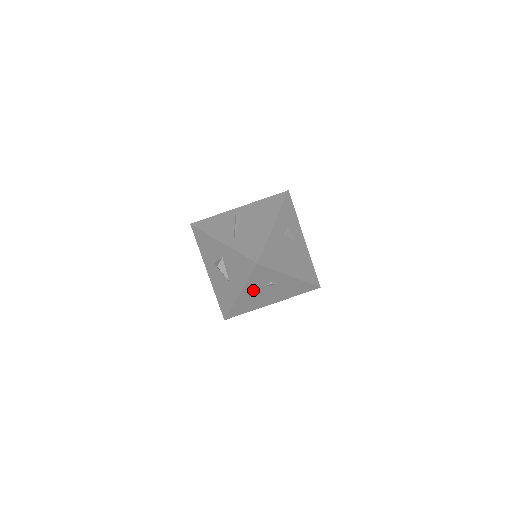
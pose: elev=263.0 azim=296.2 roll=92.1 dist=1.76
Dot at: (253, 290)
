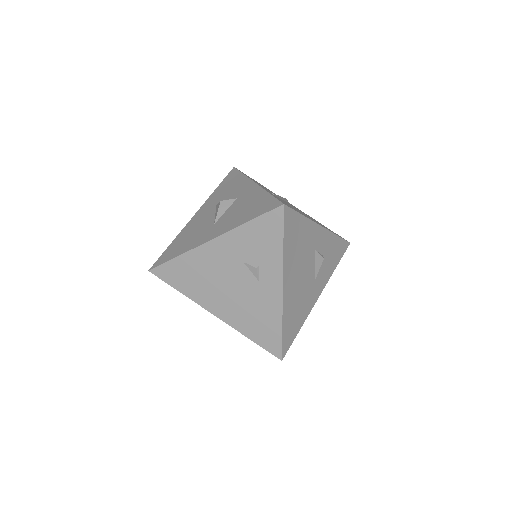
Dot at: (229, 254)
